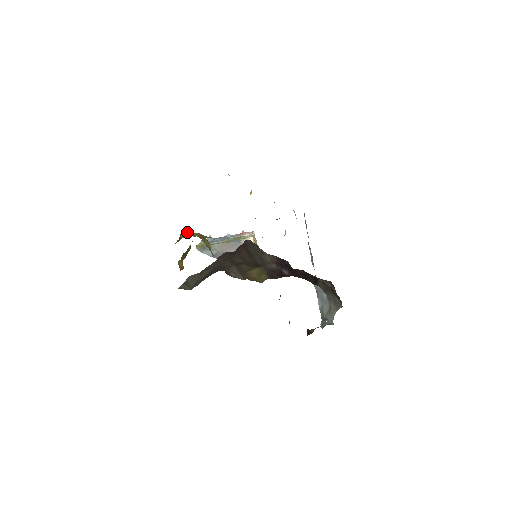
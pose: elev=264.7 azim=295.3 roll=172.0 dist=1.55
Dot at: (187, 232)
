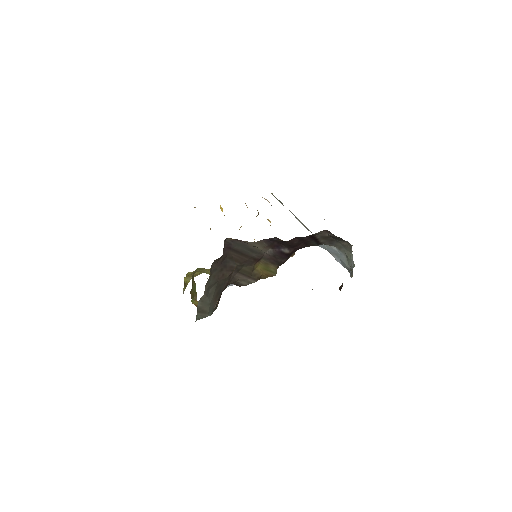
Dot at: (187, 274)
